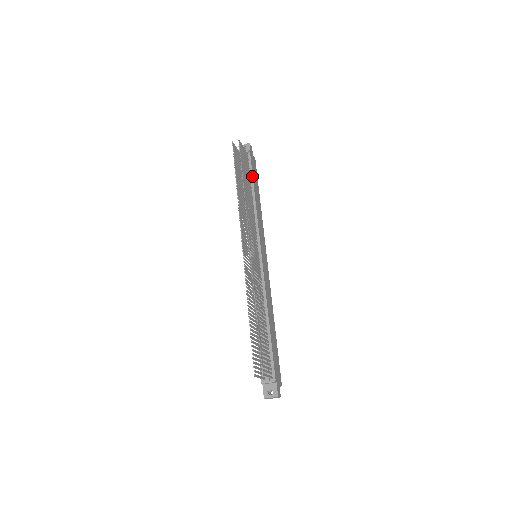
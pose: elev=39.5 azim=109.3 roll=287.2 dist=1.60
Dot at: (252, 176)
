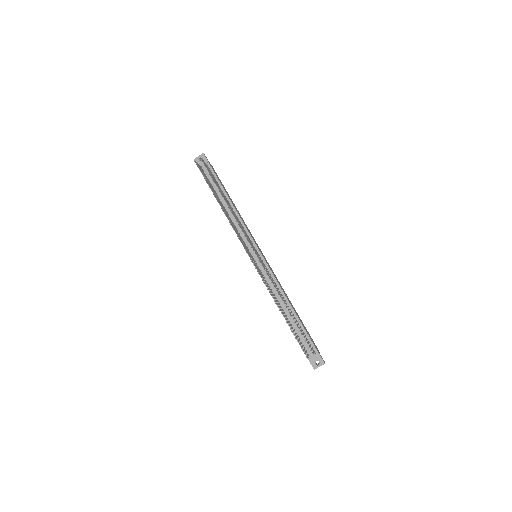
Dot at: (221, 185)
